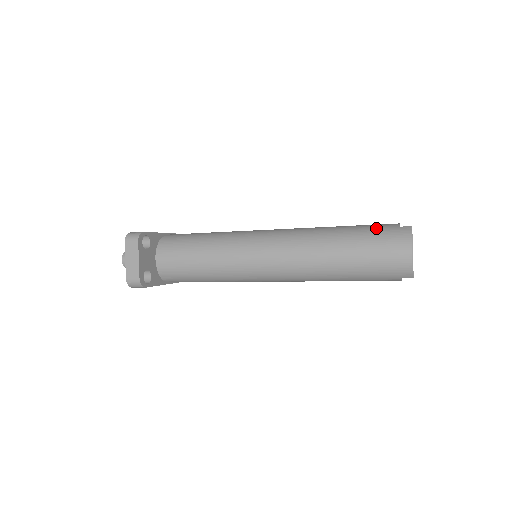
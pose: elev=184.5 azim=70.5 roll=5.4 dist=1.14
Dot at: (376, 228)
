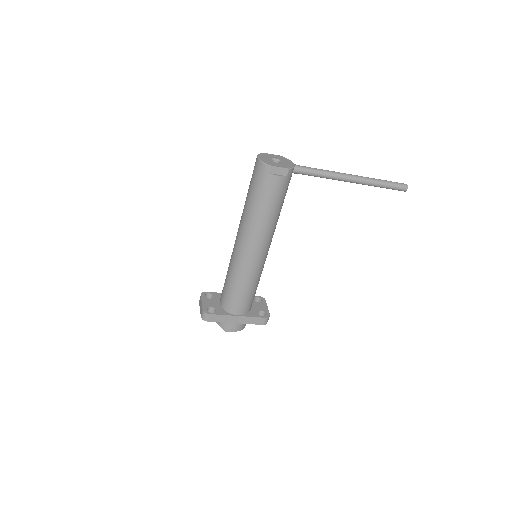
Dot at: occluded
